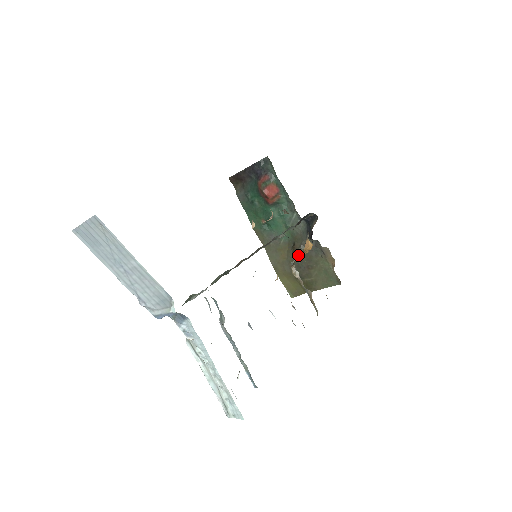
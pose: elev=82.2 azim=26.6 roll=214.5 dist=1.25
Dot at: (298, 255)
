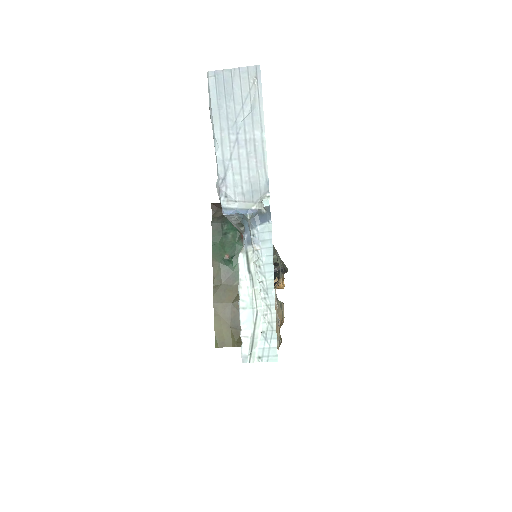
Dot at: occluded
